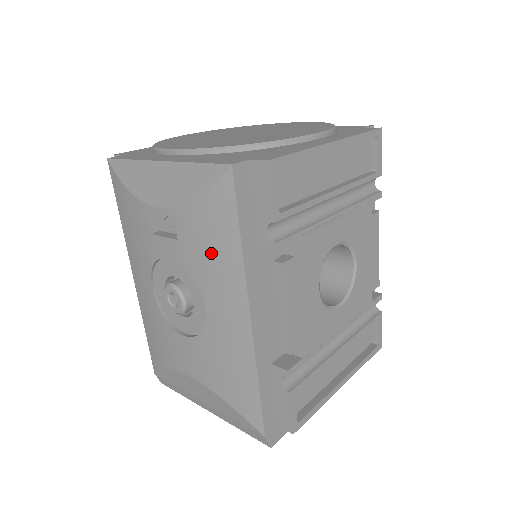
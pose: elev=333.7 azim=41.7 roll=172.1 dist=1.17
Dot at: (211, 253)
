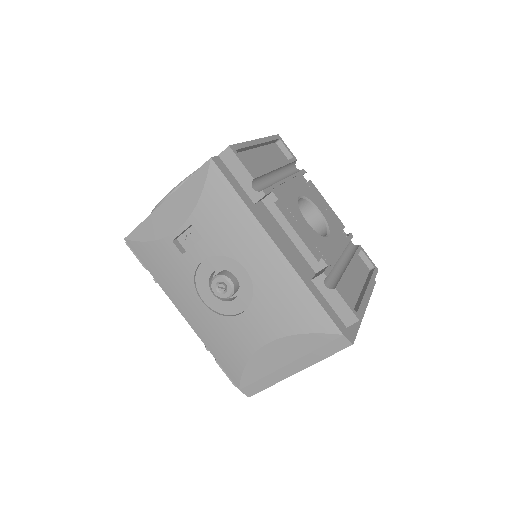
Dot at: (228, 225)
